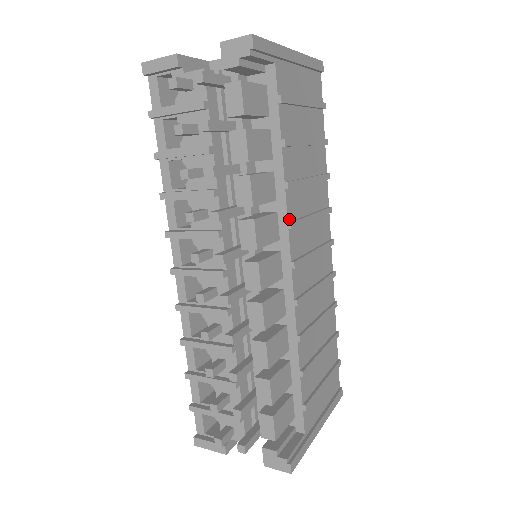
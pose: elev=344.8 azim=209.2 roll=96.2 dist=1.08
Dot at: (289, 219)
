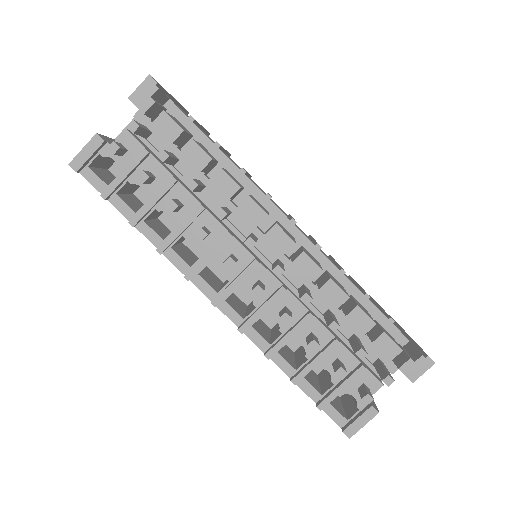
Dot at: (263, 193)
